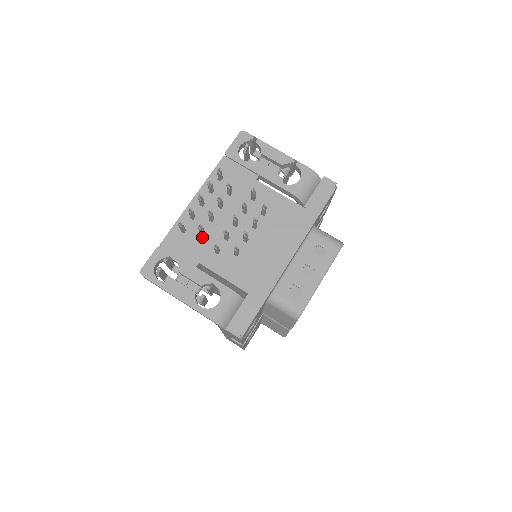
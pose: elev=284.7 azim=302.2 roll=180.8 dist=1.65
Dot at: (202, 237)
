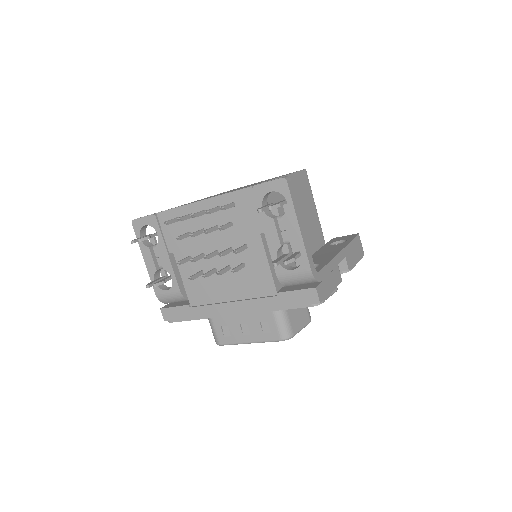
Dot at: (187, 237)
